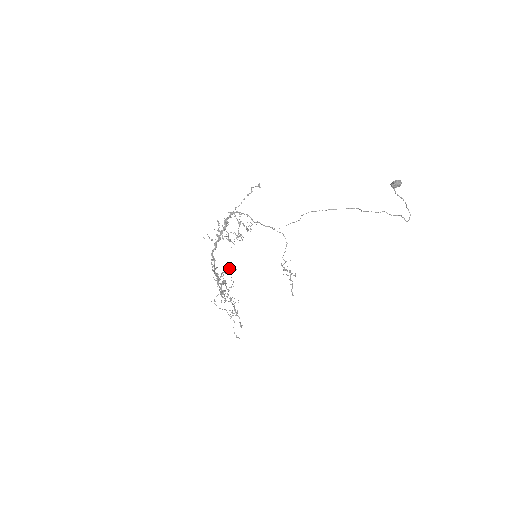
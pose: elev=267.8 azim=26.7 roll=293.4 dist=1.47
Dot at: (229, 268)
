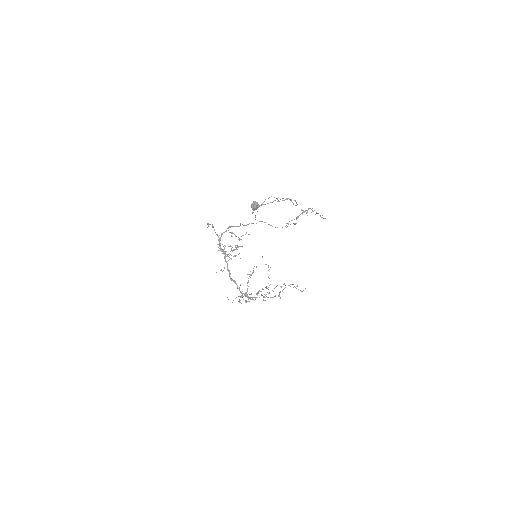
Dot at: occluded
